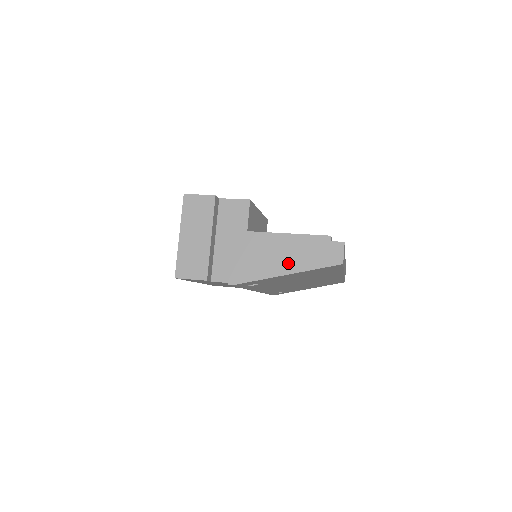
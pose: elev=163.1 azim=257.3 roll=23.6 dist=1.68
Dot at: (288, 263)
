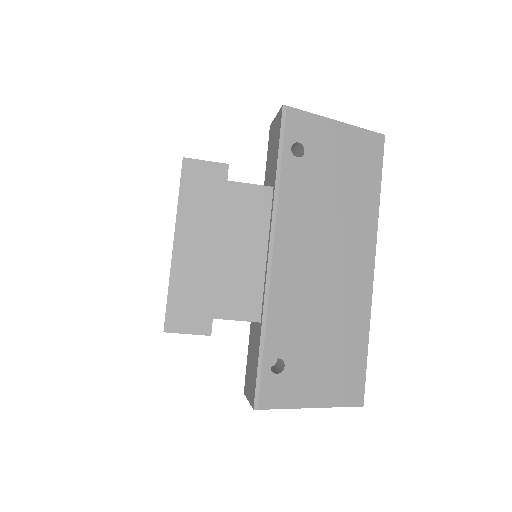
Dot at: occluded
